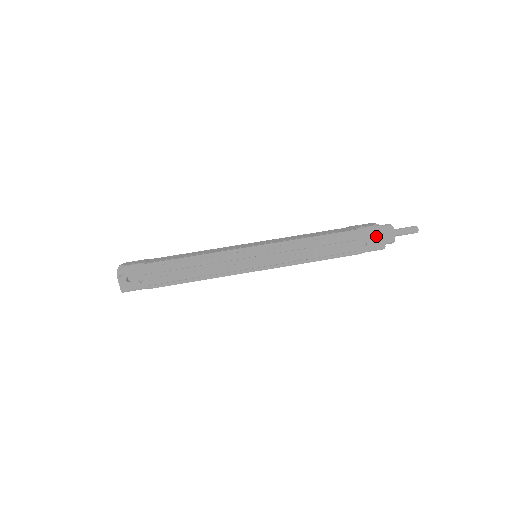
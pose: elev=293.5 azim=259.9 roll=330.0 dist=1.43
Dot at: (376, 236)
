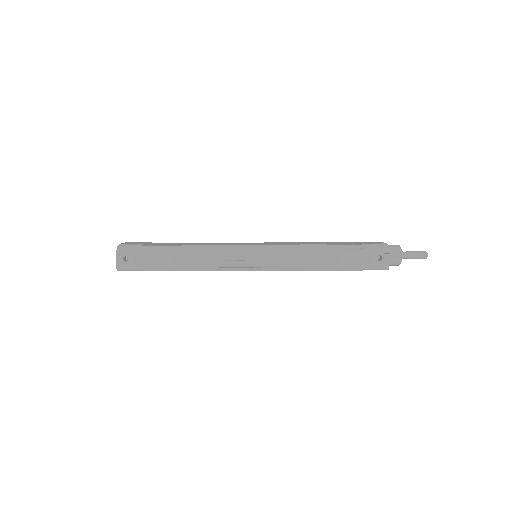
Dot at: (381, 255)
